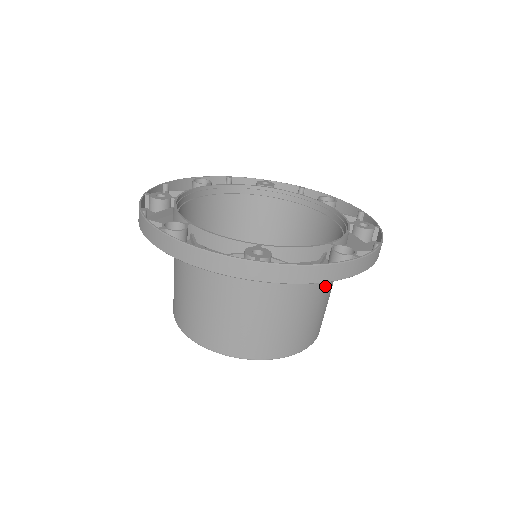
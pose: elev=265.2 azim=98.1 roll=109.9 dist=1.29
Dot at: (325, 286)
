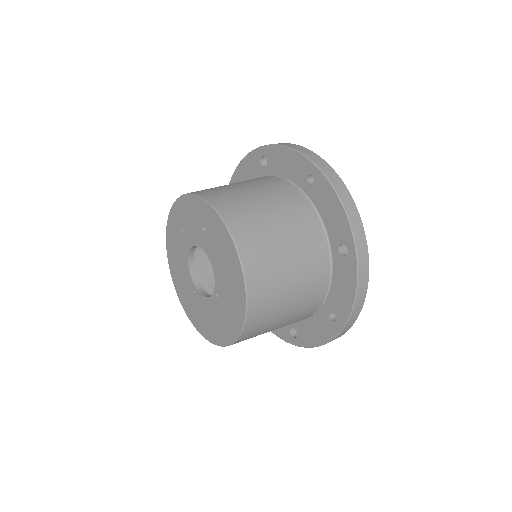
Dot at: (307, 271)
